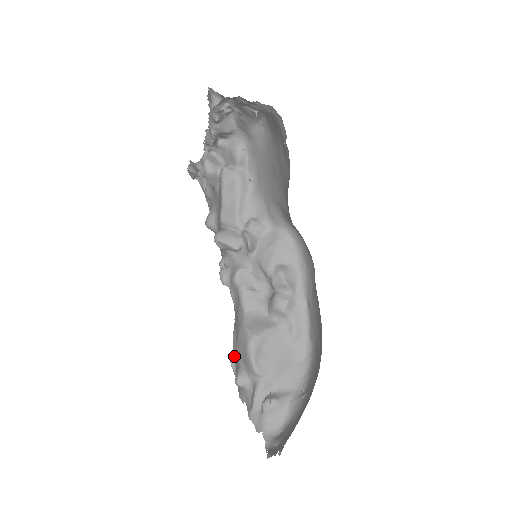
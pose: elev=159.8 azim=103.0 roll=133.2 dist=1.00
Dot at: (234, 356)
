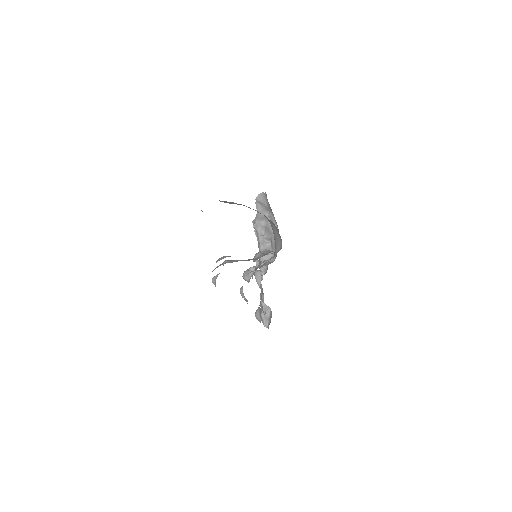
Dot at: occluded
